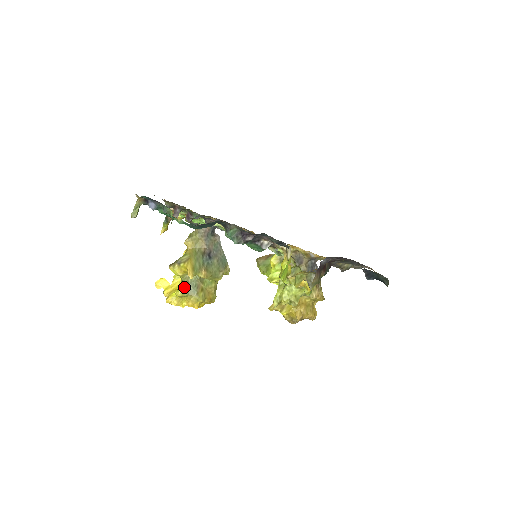
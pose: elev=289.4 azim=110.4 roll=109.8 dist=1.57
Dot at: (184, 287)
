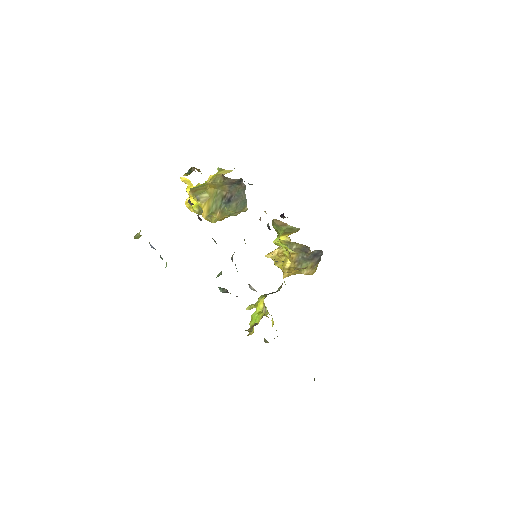
Dot at: (200, 211)
